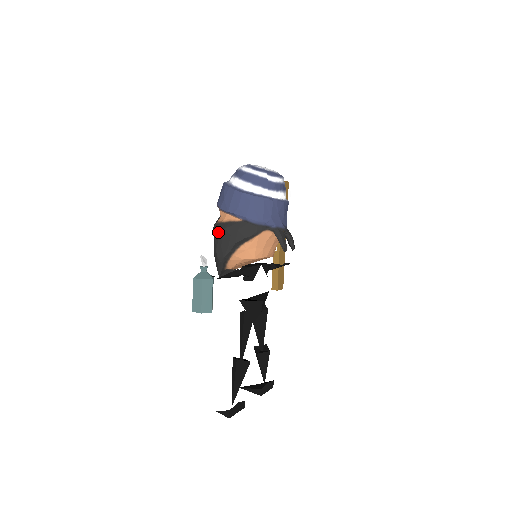
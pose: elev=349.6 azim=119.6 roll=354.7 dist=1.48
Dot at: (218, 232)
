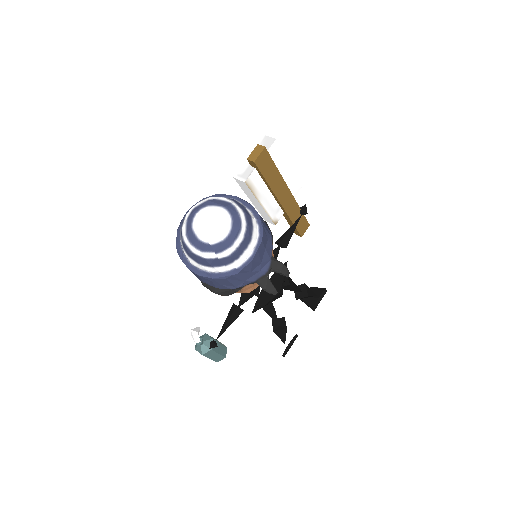
Dot at: occluded
